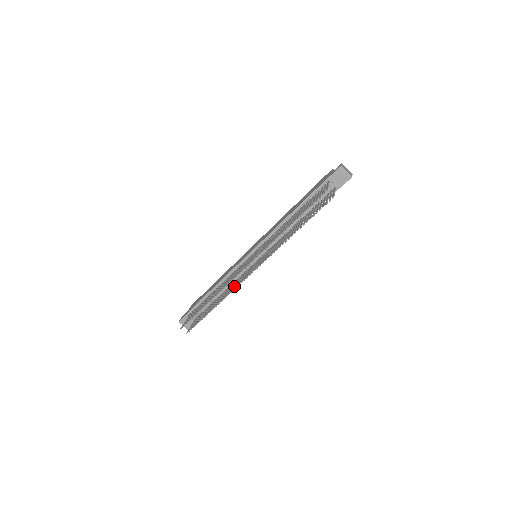
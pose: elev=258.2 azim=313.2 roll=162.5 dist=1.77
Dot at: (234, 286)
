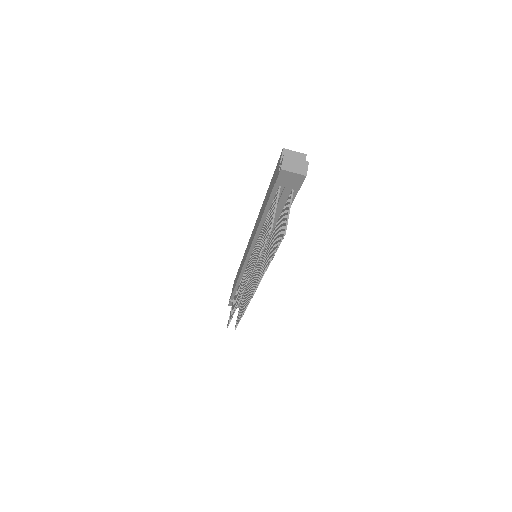
Dot at: occluded
